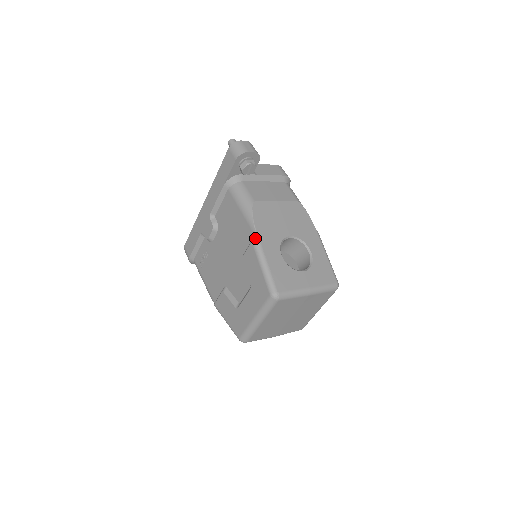
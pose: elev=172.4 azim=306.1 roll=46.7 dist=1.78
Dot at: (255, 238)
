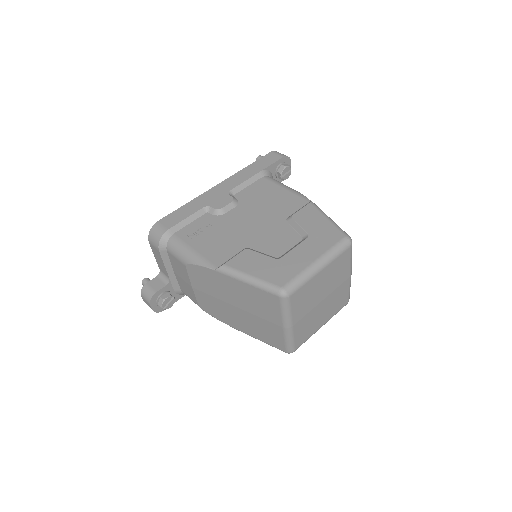
Dot at: occluded
